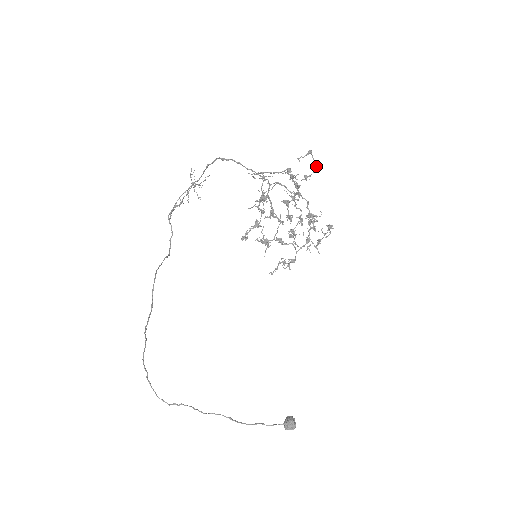
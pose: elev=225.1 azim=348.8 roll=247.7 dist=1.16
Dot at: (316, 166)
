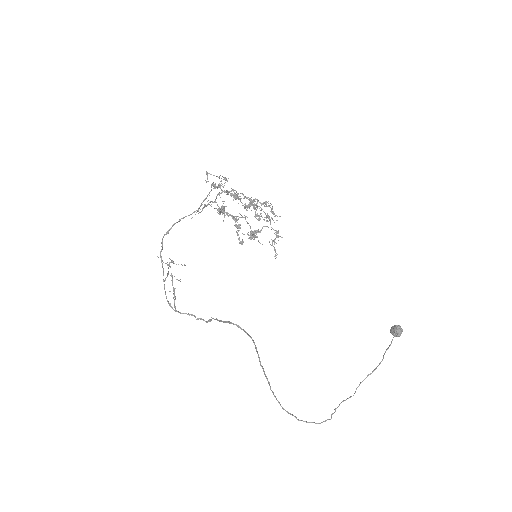
Dot at: occluded
